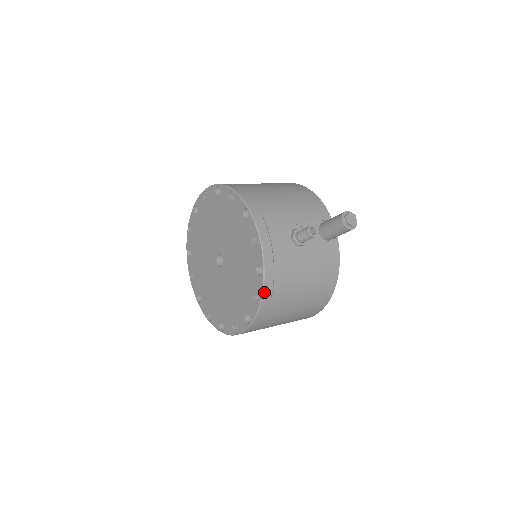
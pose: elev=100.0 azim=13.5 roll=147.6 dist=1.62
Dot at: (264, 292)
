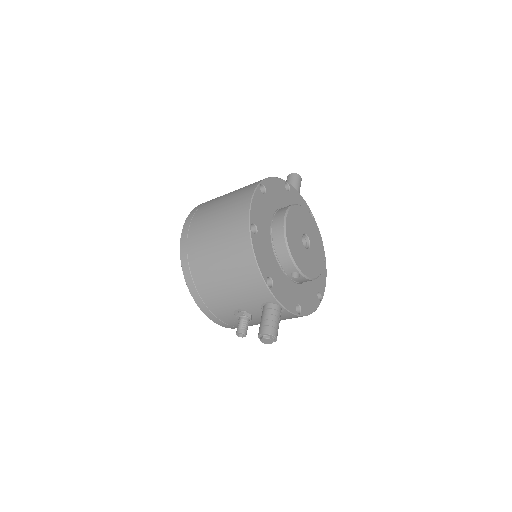
Dot at: occluded
